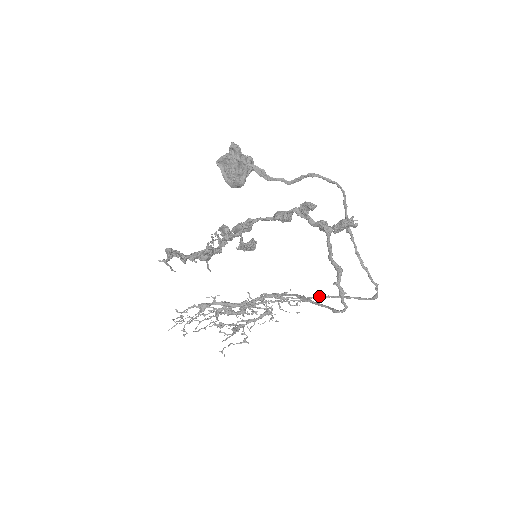
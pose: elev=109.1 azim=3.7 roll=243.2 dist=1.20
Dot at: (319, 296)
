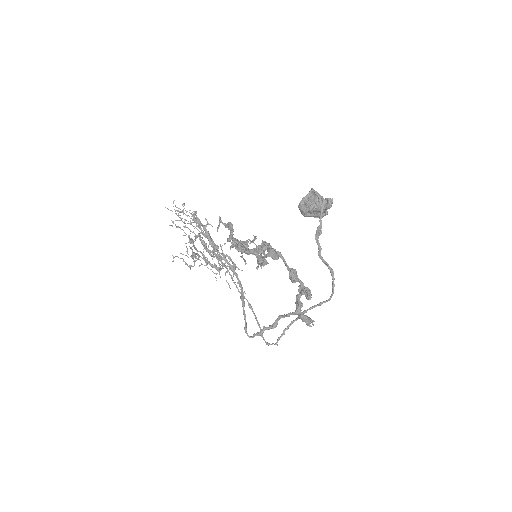
Dot at: (249, 303)
